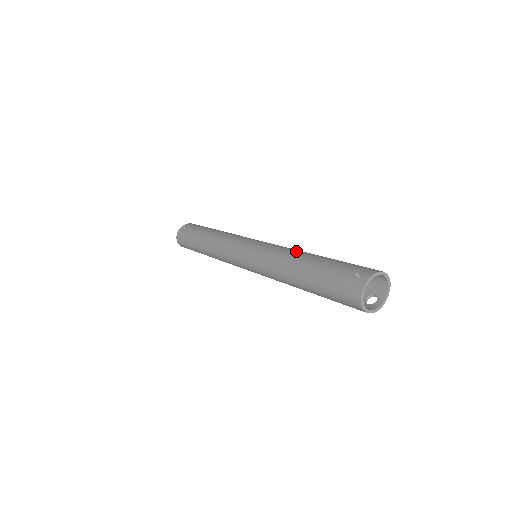
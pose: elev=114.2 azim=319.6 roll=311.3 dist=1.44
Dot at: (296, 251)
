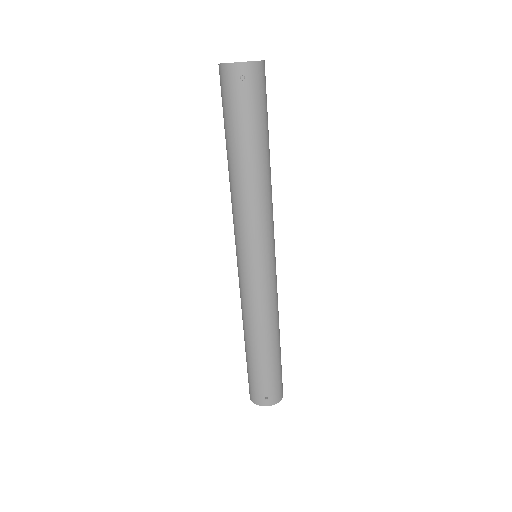
Dot at: (272, 325)
